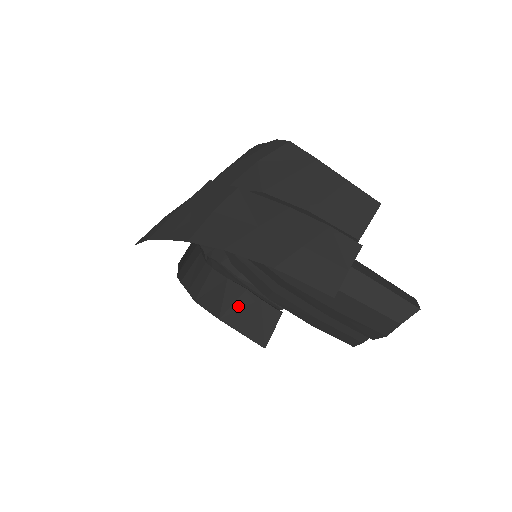
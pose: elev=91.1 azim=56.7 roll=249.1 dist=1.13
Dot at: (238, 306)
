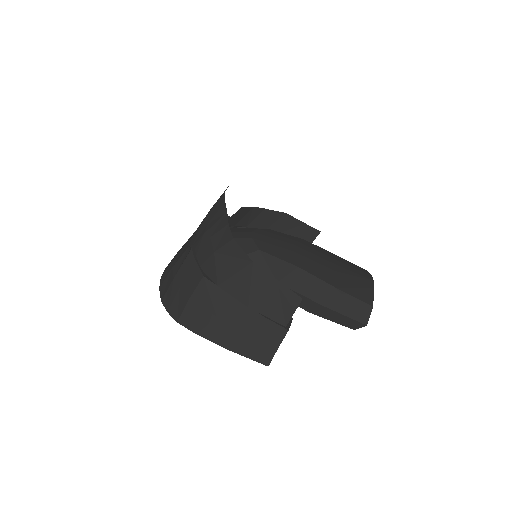
Dot at: occluded
